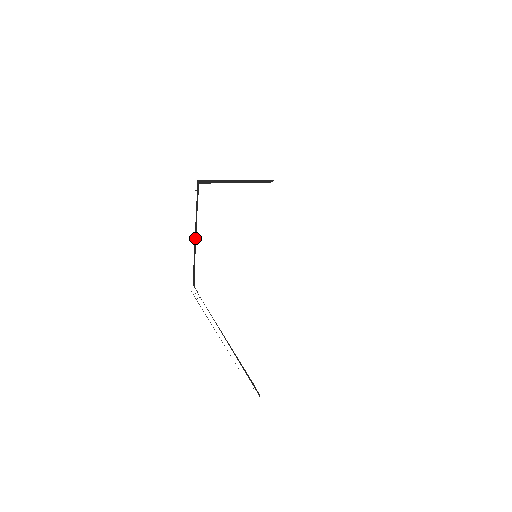
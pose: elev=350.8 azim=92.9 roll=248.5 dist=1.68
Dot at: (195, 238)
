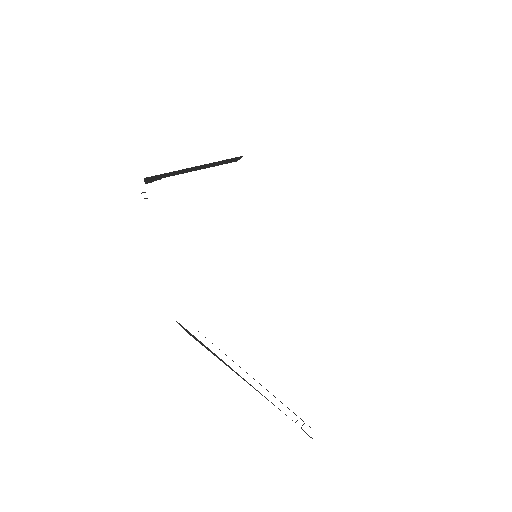
Dot at: occluded
